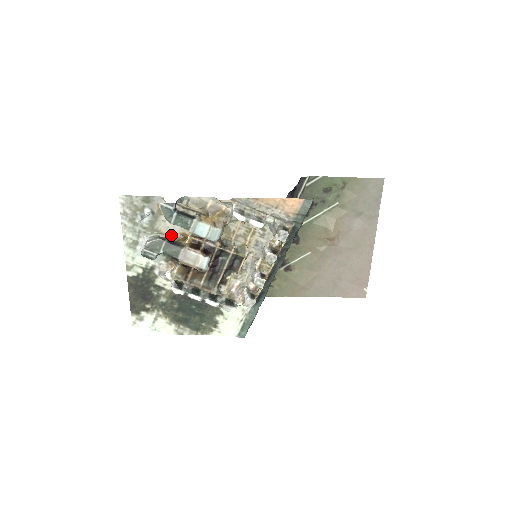
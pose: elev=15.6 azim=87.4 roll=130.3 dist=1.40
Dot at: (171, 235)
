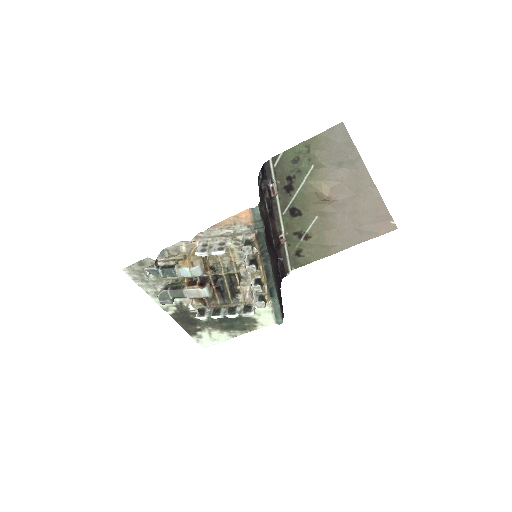
Dot at: (176, 278)
